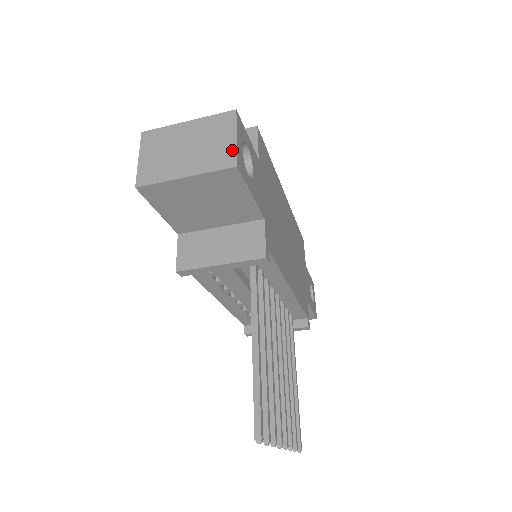
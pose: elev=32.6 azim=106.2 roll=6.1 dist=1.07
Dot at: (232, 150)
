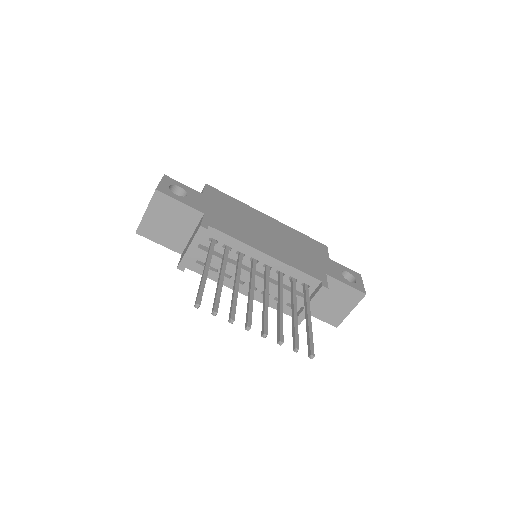
Dot at: (157, 187)
